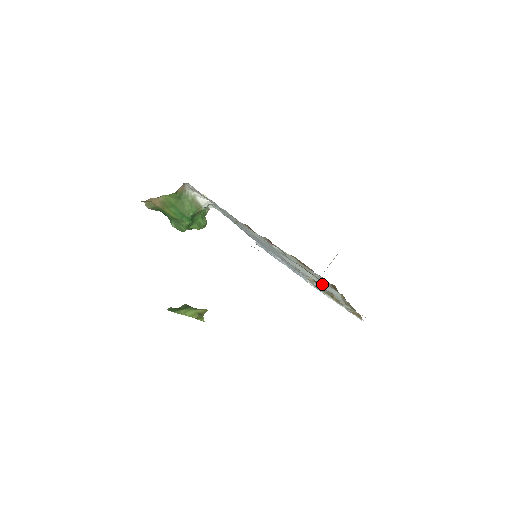
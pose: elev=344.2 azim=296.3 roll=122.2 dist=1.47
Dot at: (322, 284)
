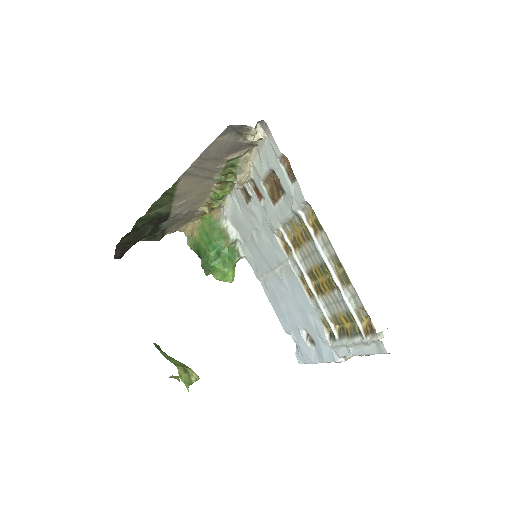
Dot at: (291, 203)
